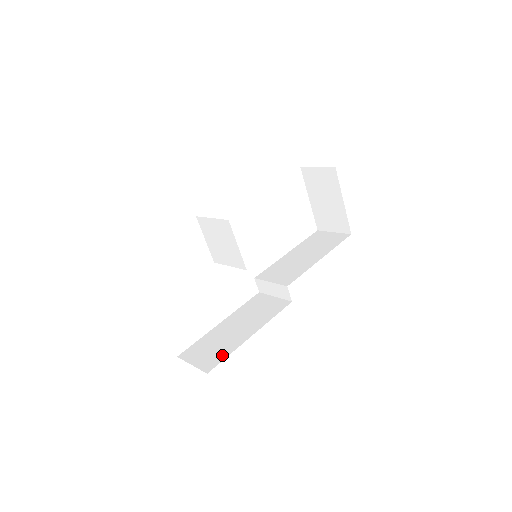
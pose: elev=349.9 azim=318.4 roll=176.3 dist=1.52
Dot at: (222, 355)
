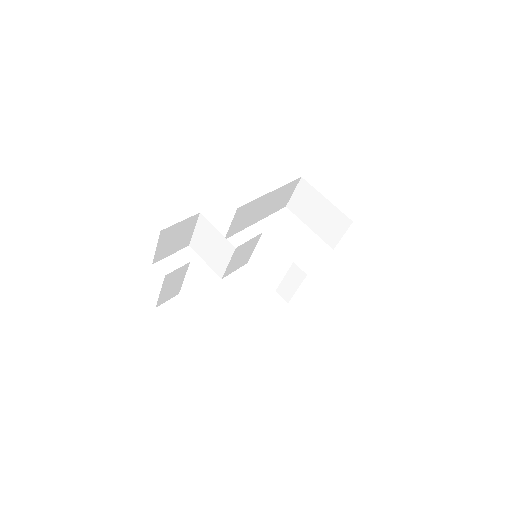
Dot at: occluded
